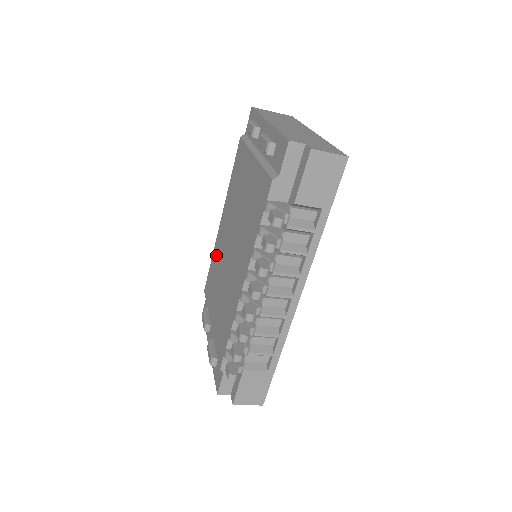
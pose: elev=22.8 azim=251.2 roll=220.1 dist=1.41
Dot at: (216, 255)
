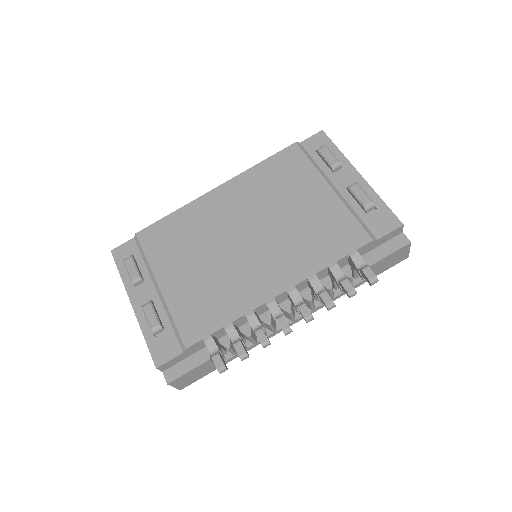
Dot at: (193, 217)
